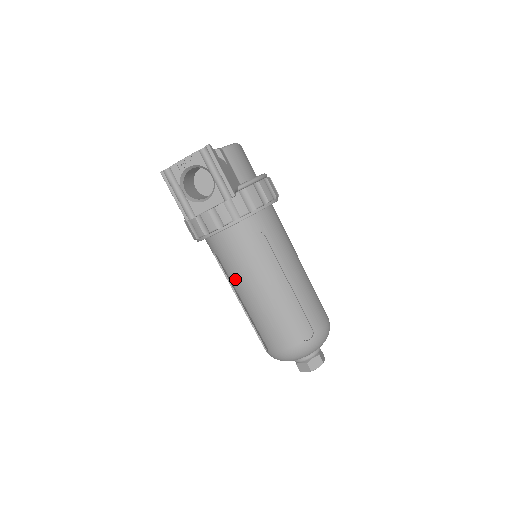
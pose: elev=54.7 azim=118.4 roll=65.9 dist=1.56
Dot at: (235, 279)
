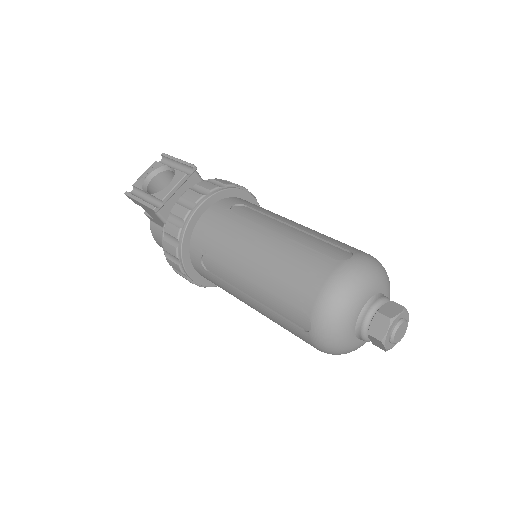
Dot at: (229, 257)
